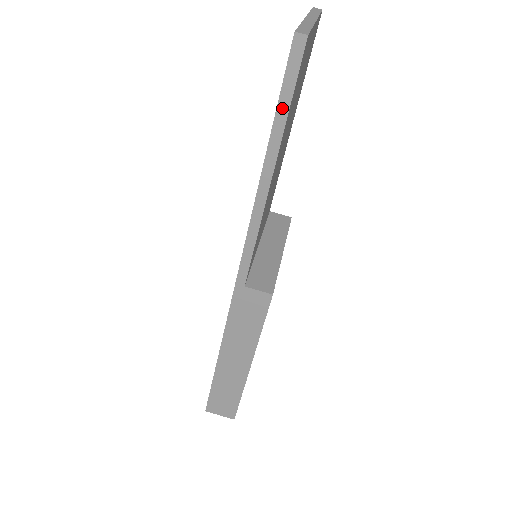
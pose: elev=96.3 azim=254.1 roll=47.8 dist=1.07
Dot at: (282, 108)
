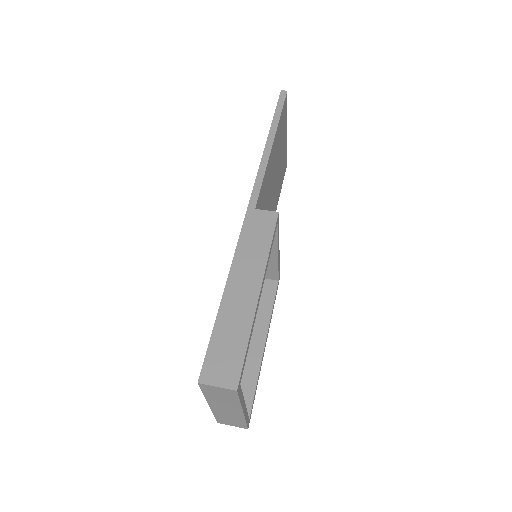
Dot at: (277, 113)
